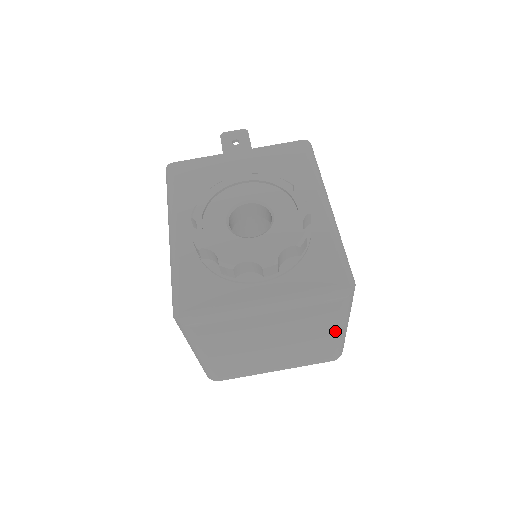
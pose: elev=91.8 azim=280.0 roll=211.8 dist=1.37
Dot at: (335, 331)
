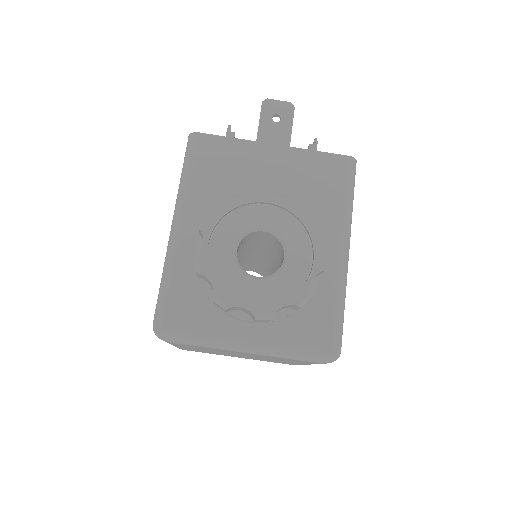
Dot at: (306, 364)
